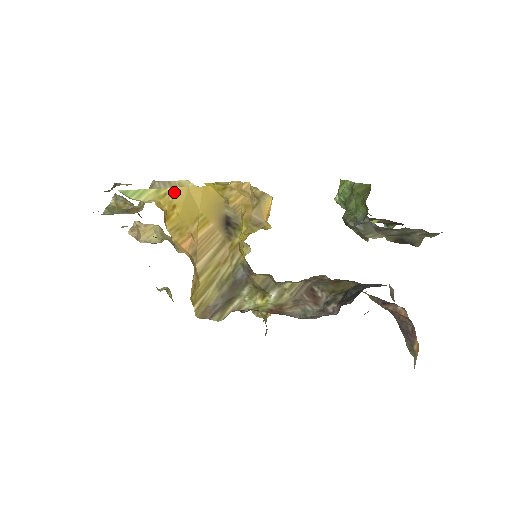
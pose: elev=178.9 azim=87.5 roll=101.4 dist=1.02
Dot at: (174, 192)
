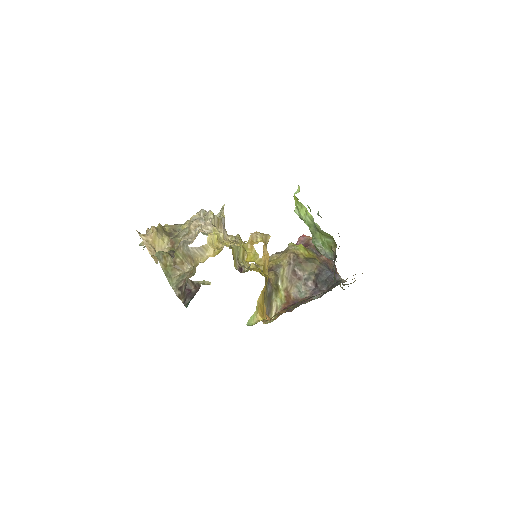
Dot at: (259, 300)
